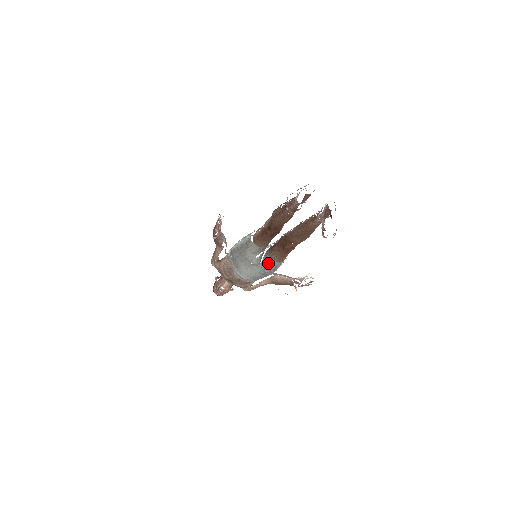
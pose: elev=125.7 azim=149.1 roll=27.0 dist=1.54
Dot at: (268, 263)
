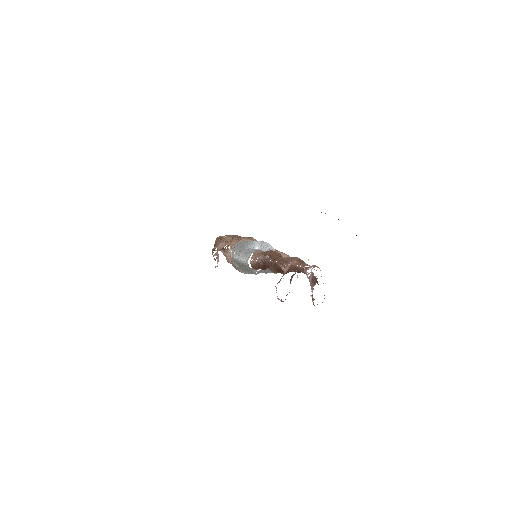
Dot at: (269, 272)
